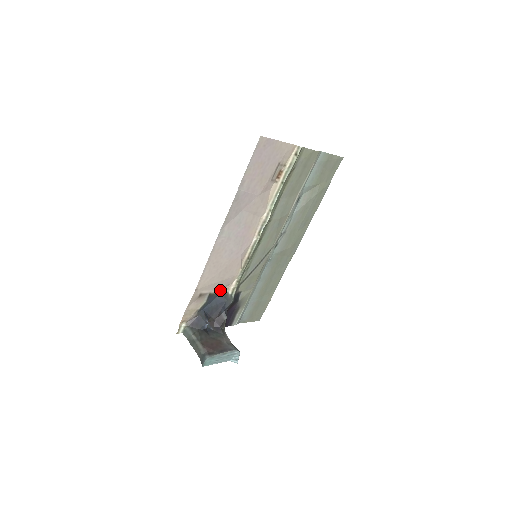
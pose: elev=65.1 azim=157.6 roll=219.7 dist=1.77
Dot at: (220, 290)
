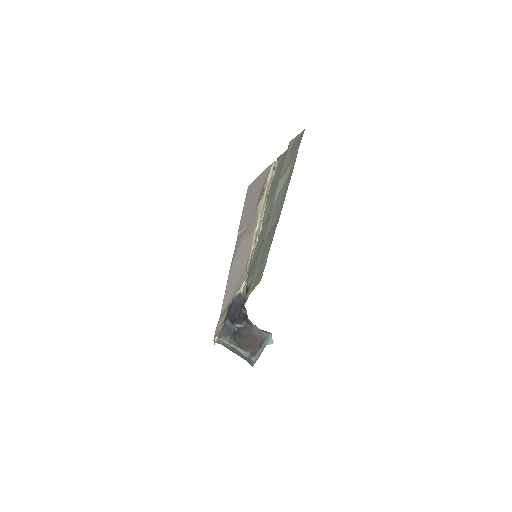
Dot at: occluded
